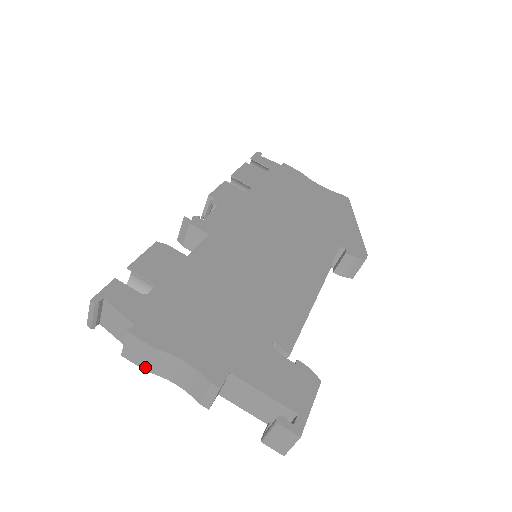
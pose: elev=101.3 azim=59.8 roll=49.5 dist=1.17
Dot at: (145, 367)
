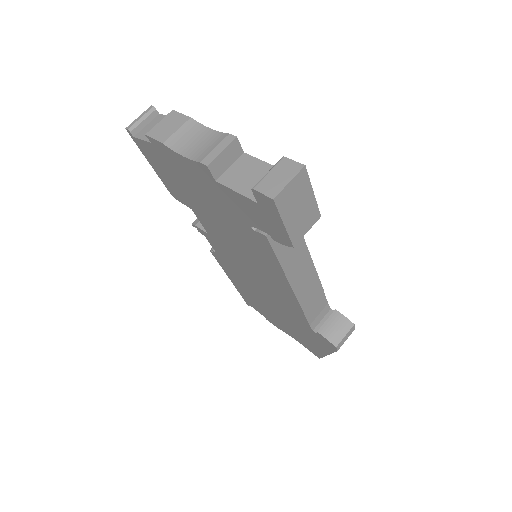
Dot at: (164, 139)
